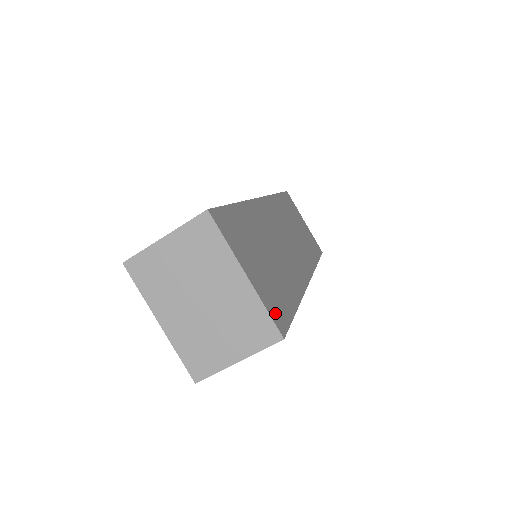
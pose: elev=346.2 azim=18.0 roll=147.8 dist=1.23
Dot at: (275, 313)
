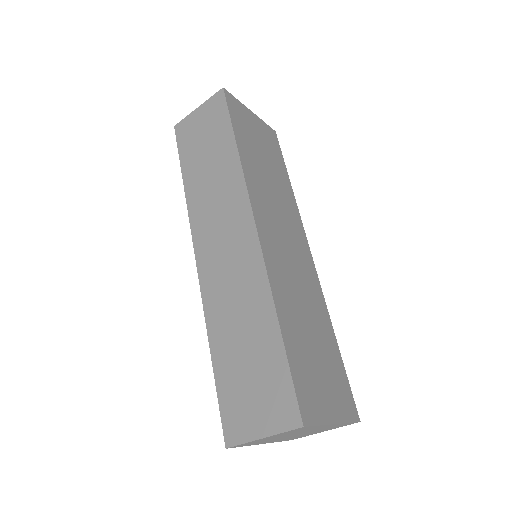
Dot at: (349, 408)
